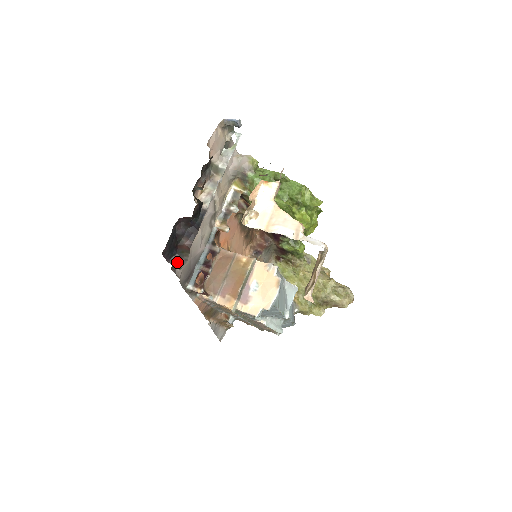
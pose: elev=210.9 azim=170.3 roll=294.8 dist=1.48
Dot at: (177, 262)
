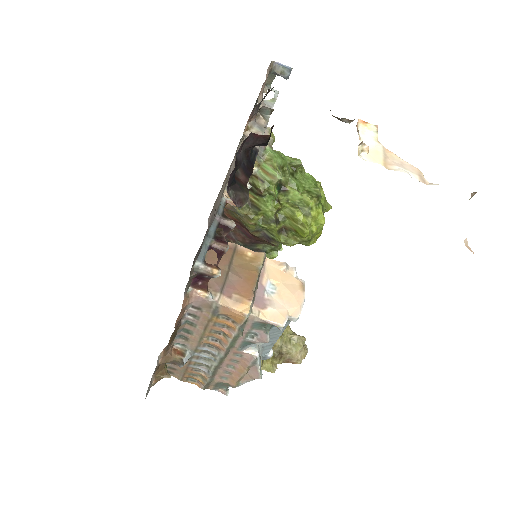
Dot at: (237, 195)
